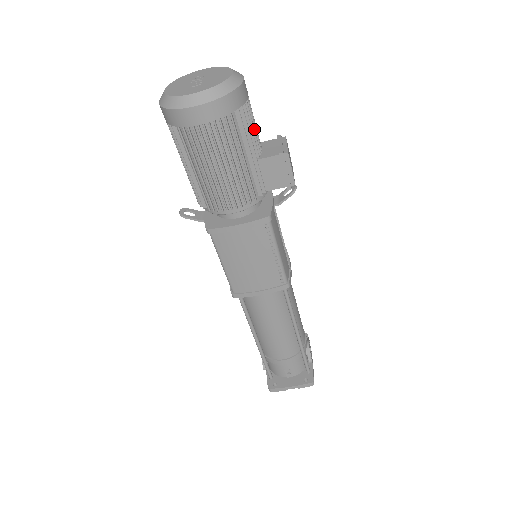
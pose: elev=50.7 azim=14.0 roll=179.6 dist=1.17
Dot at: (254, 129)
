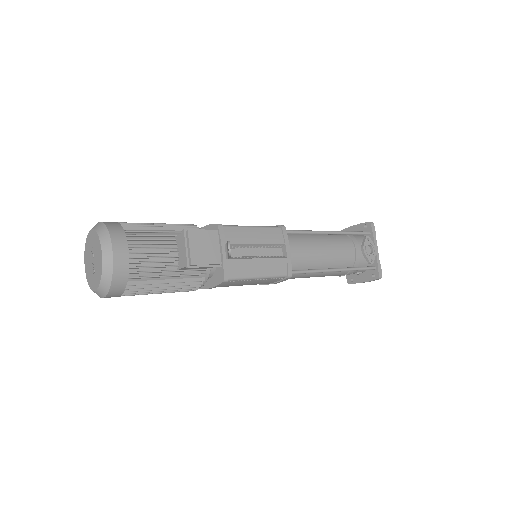
Dot at: (155, 262)
